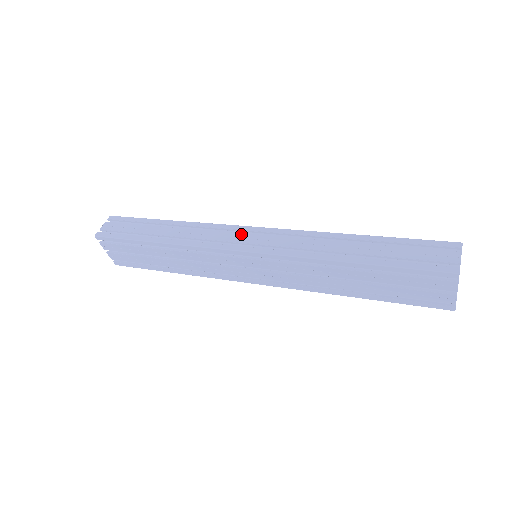
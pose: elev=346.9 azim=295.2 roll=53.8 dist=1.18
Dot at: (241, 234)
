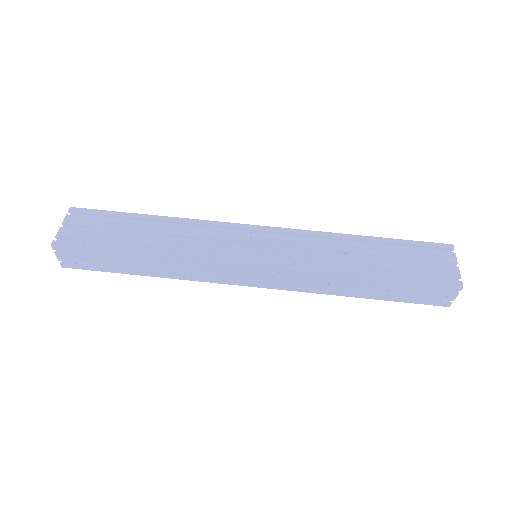
Dot at: (242, 273)
